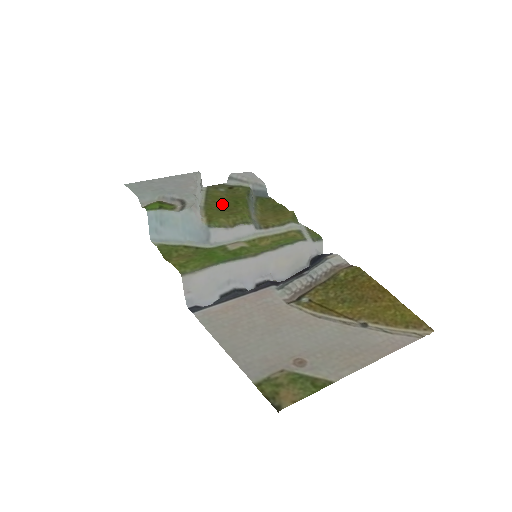
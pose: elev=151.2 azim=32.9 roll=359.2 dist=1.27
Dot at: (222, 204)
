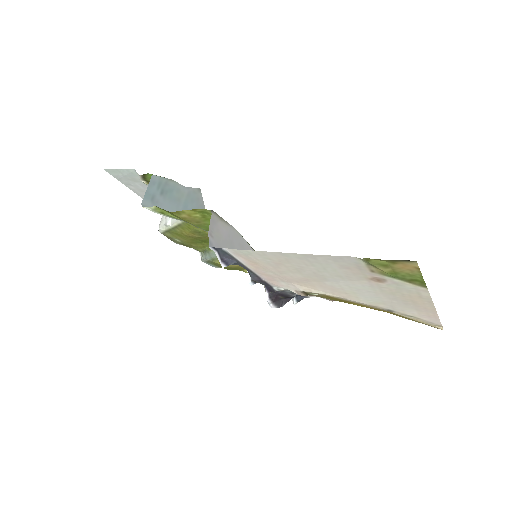
Dot at: (192, 236)
